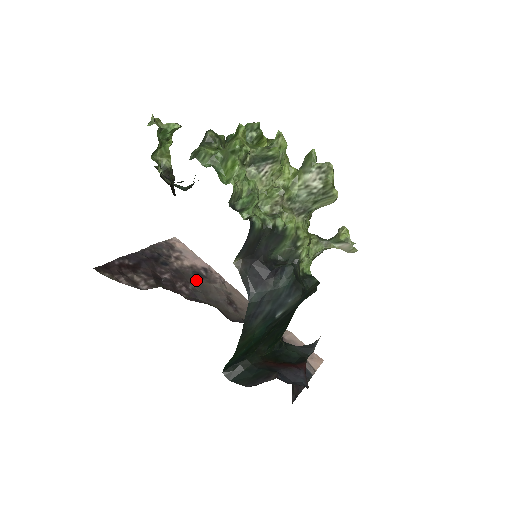
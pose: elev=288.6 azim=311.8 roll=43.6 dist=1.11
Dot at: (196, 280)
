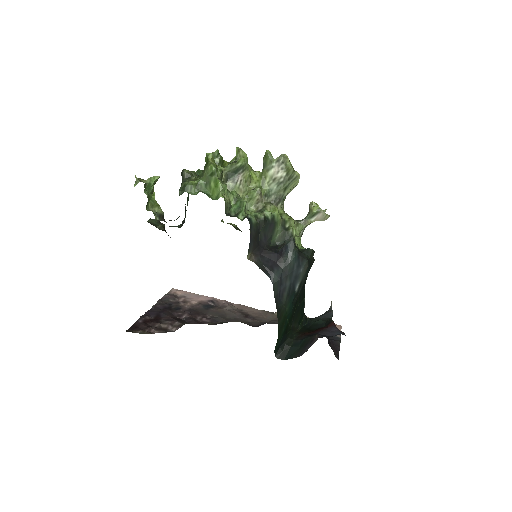
Dot at: (209, 311)
